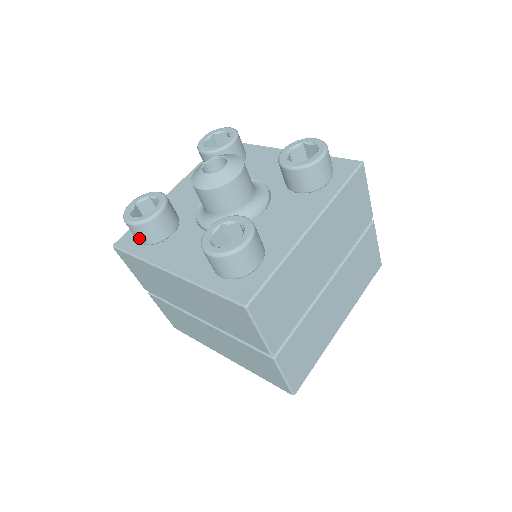
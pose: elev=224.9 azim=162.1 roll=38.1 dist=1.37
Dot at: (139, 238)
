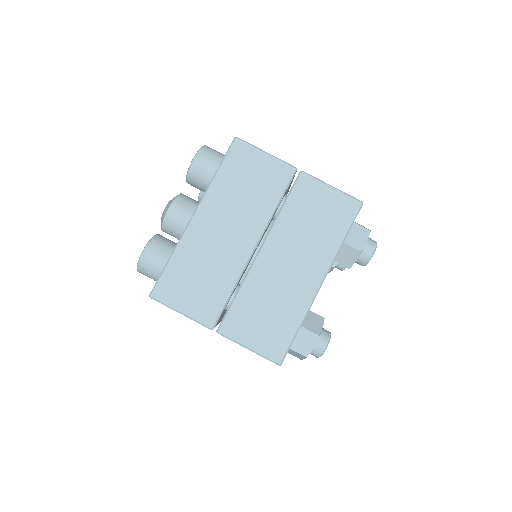
Dot at: (160, 257)
